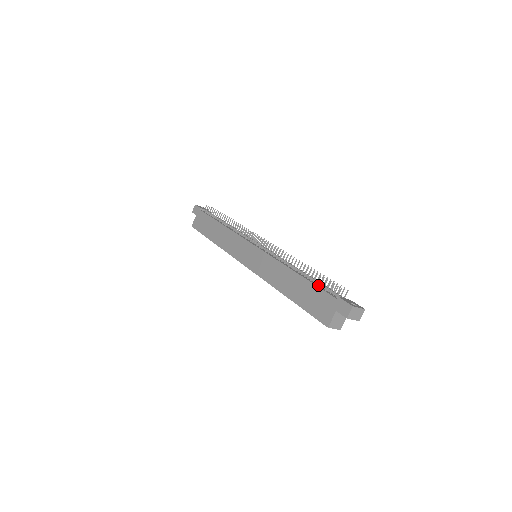
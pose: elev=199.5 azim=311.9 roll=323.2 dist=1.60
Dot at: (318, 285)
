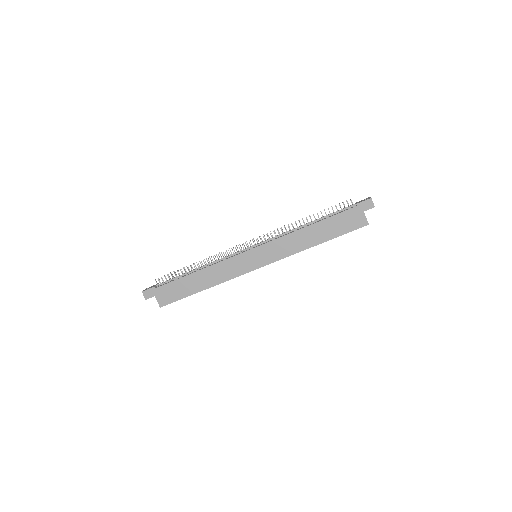
Dot at: (332, 215)
